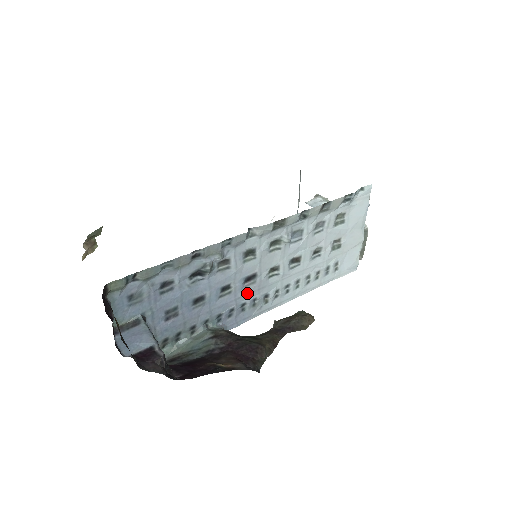
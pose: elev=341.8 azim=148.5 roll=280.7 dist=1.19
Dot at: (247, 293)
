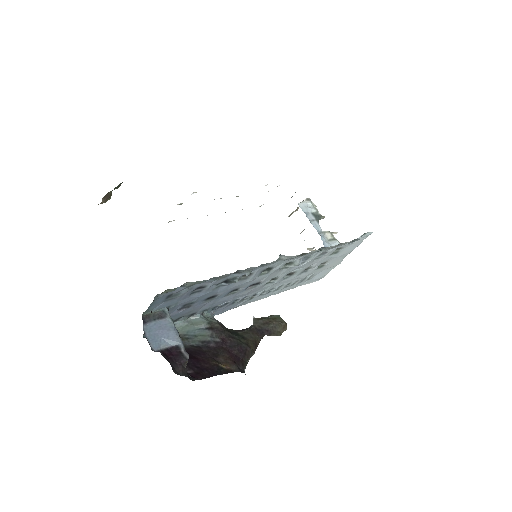
Dot at: (244, 293)
